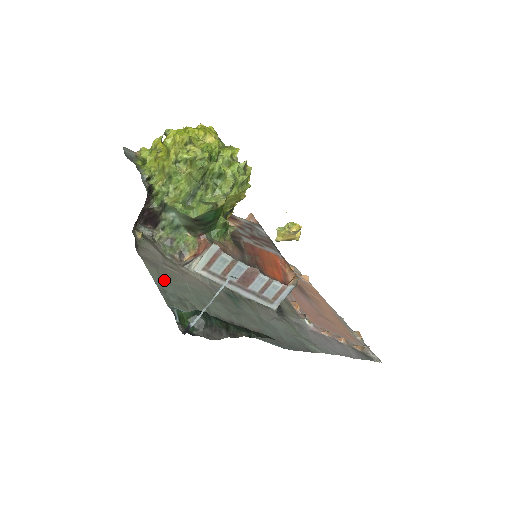
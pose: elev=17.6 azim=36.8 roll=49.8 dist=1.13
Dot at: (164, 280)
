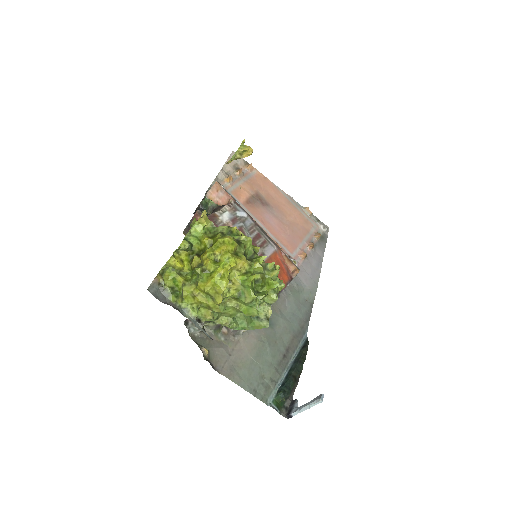
Dot at: (247, 379)
